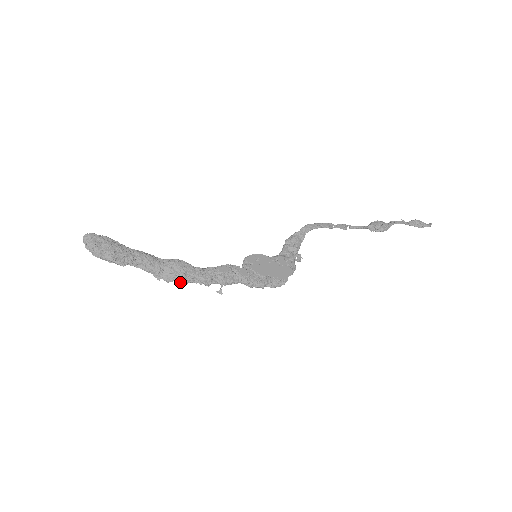
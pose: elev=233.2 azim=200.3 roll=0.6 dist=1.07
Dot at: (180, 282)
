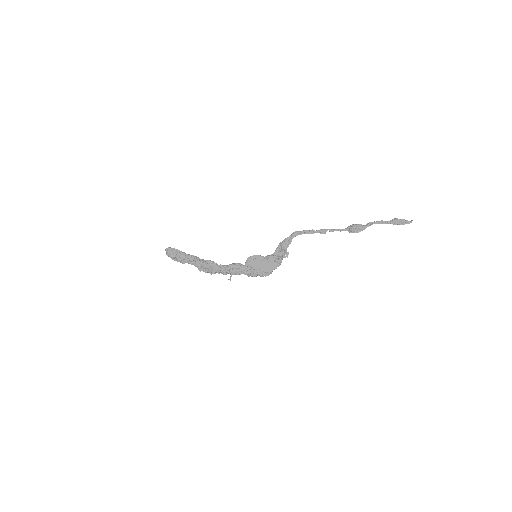
Dot at: (210, 273)
